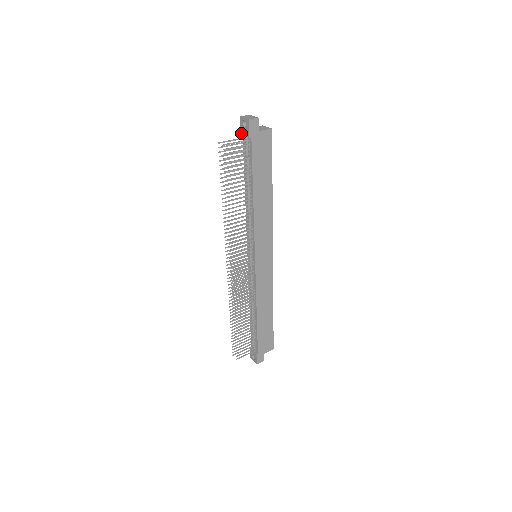
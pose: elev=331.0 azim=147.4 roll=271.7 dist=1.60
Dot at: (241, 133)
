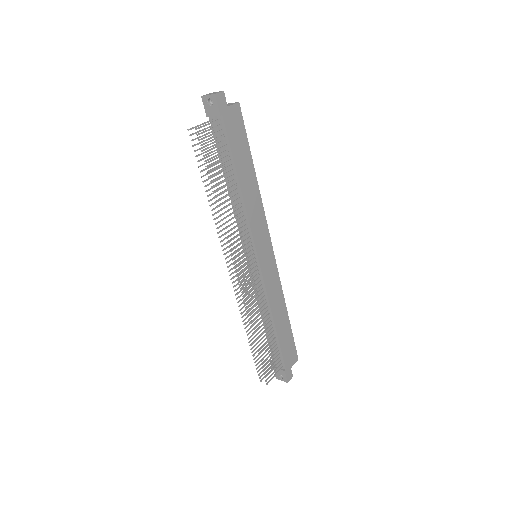
Dot at: (207, 115)
